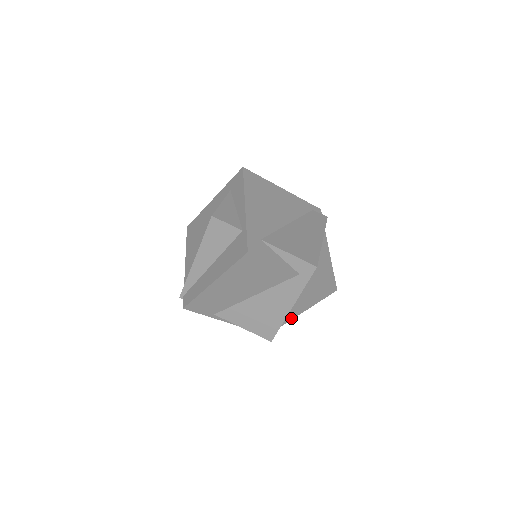
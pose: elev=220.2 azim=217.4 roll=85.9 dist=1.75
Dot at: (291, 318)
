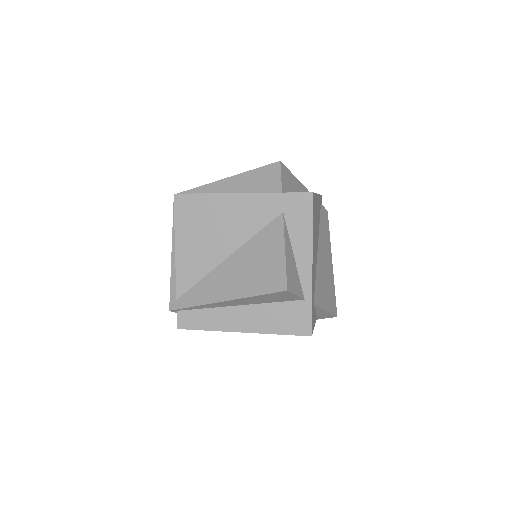
Dot at: occluded
